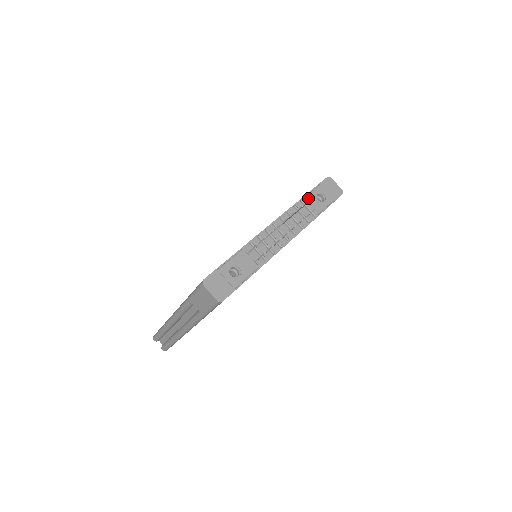
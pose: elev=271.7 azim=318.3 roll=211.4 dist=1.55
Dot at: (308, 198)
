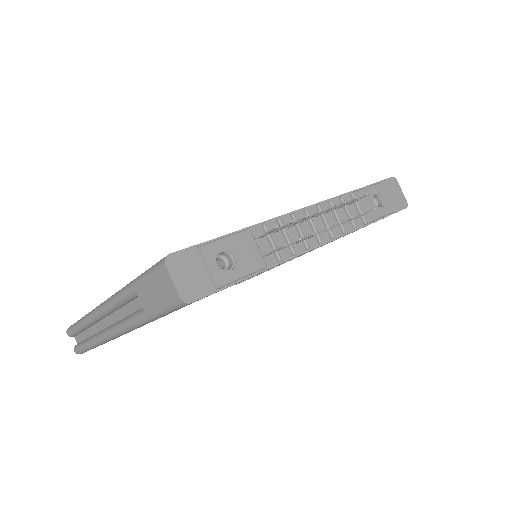
Dot at: (362, 194)
